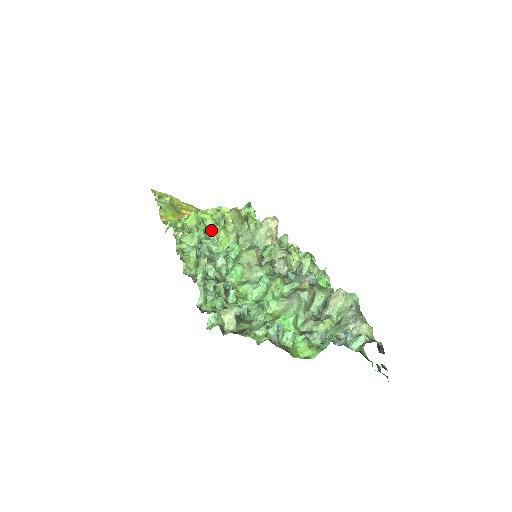
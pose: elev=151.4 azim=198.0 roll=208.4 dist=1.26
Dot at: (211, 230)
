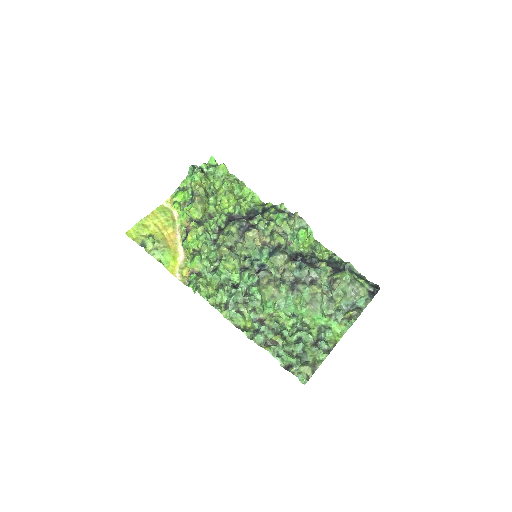
Dot at: (211, 255)
